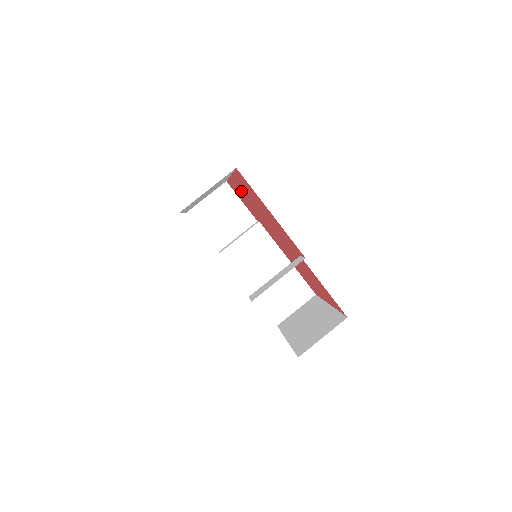
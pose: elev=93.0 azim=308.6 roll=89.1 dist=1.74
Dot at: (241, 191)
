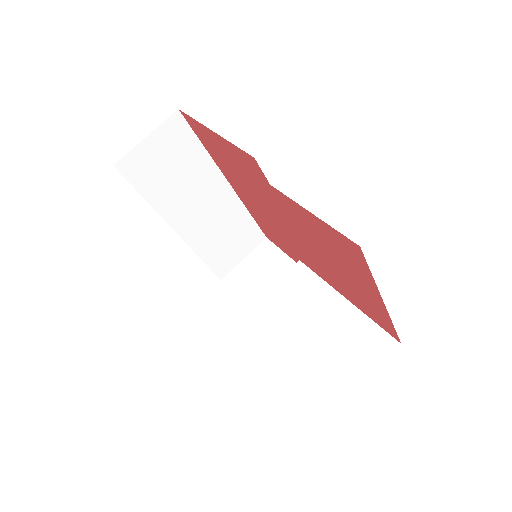
Dot at: (246, 200)
